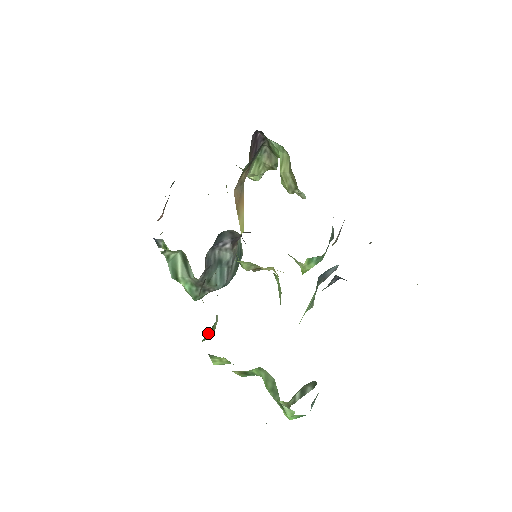
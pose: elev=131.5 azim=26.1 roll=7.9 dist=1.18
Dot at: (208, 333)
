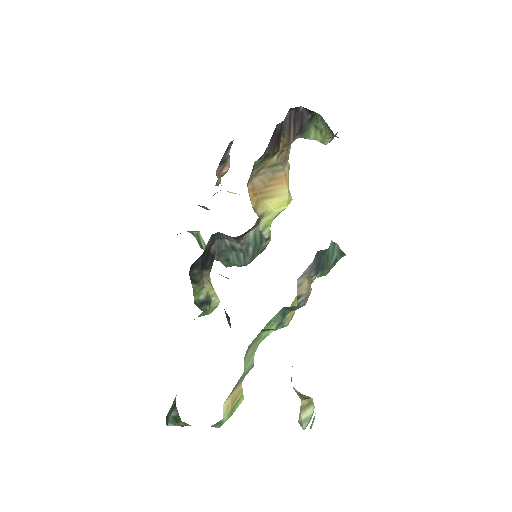
Dot at: (202, 314)
